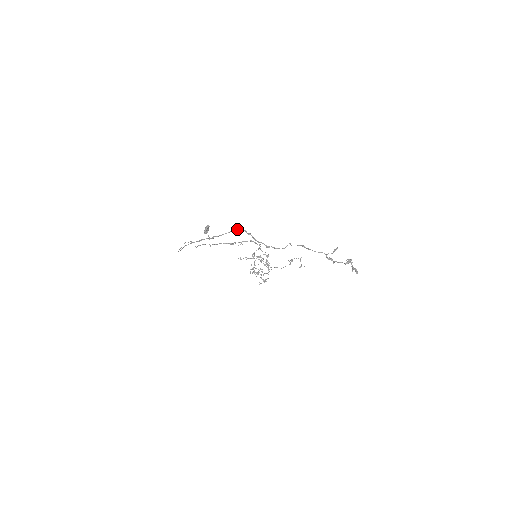
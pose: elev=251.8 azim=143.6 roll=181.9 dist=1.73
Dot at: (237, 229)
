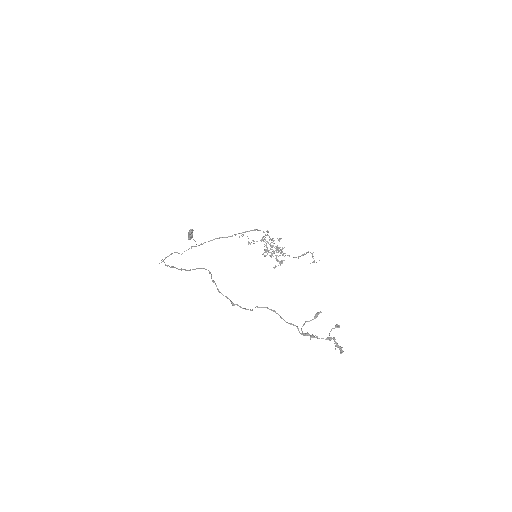
Dot at: (203, 268)
